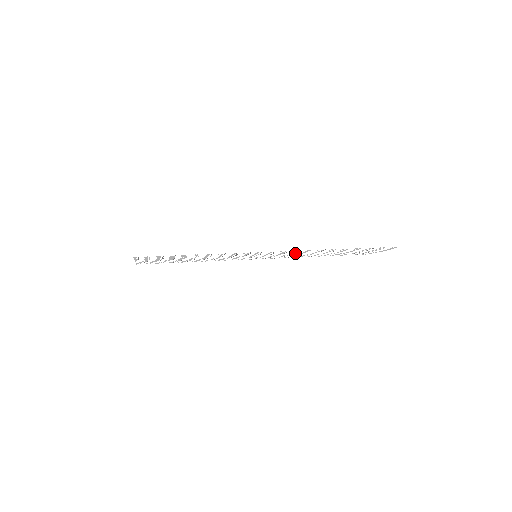
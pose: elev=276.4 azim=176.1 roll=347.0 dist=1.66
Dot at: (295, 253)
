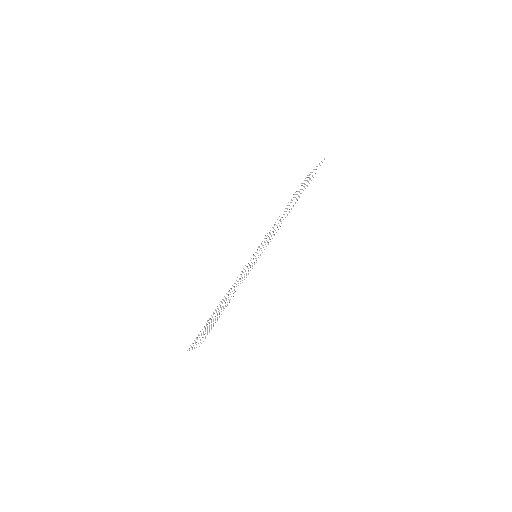
Dot at: occluded
